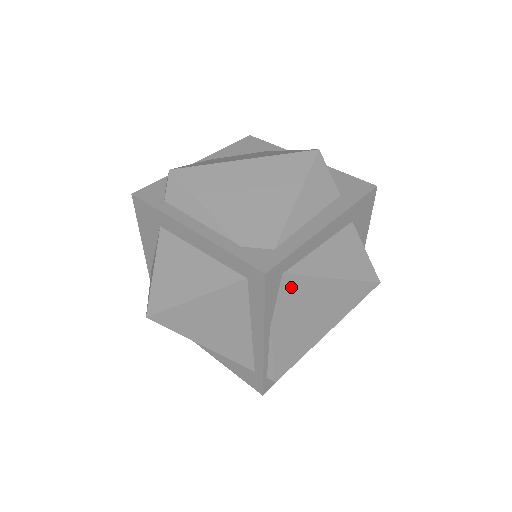
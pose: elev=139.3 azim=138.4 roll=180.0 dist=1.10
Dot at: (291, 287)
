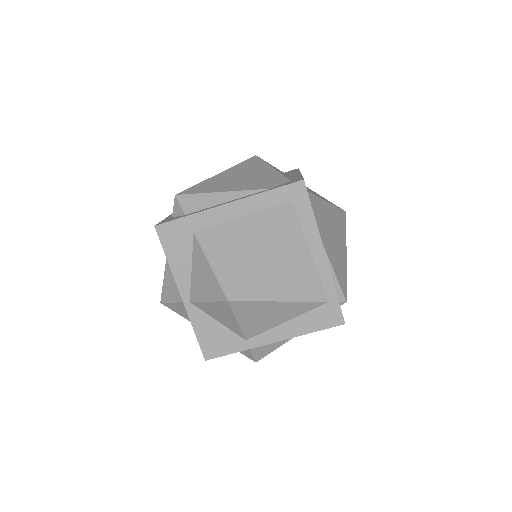
Dot at: (315, 204)
